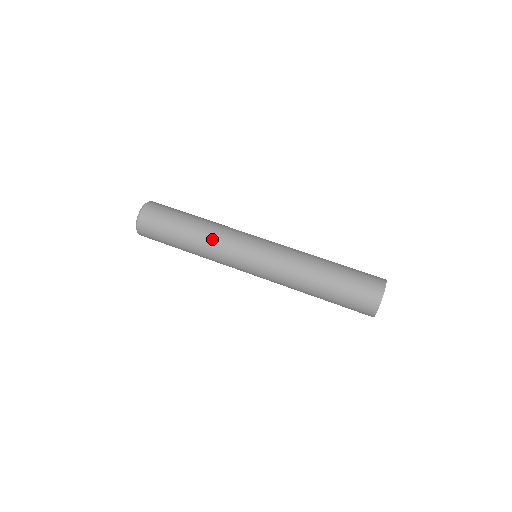
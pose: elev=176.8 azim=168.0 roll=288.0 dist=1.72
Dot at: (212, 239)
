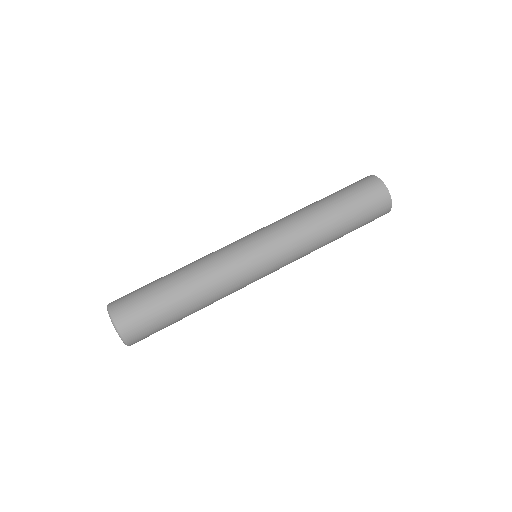
Dot at: (217, 289)
